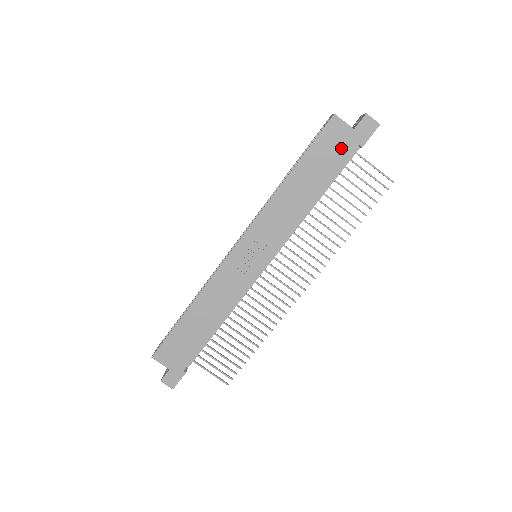
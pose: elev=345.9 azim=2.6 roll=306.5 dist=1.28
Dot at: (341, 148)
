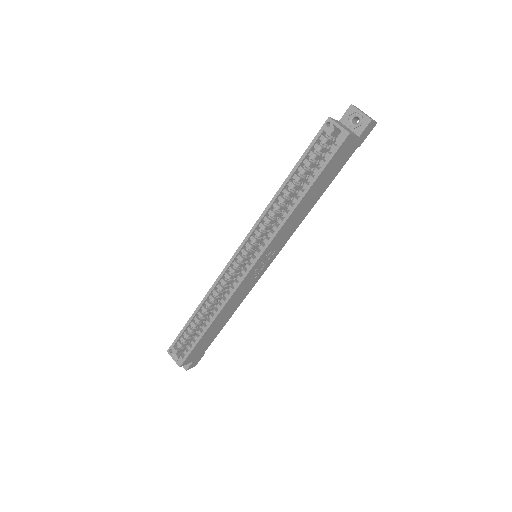
Dot at: (345, 156)
